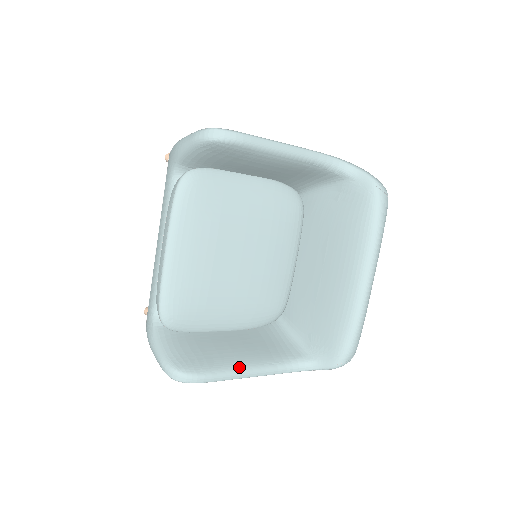
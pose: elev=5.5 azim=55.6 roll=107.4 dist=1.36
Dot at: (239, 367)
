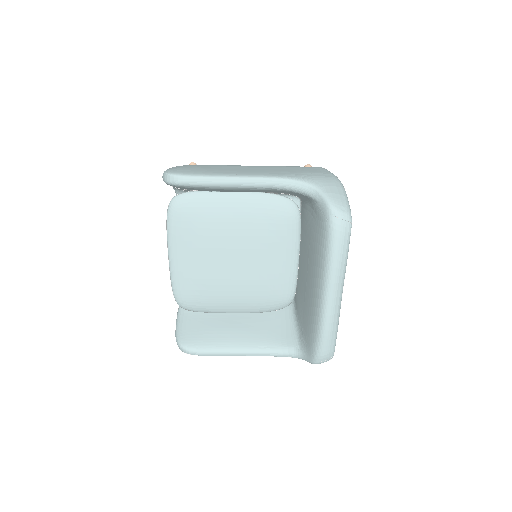
Dot at: (230, 348)
